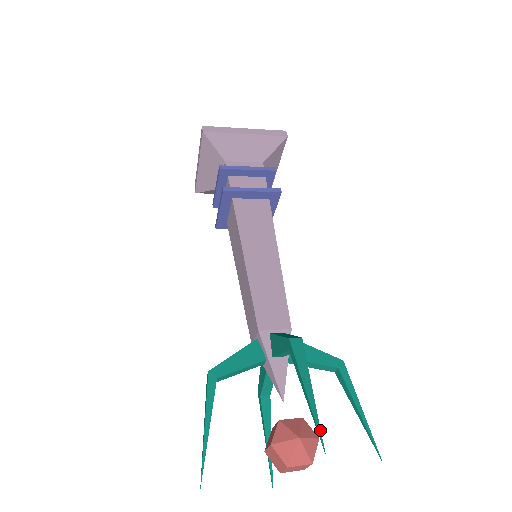
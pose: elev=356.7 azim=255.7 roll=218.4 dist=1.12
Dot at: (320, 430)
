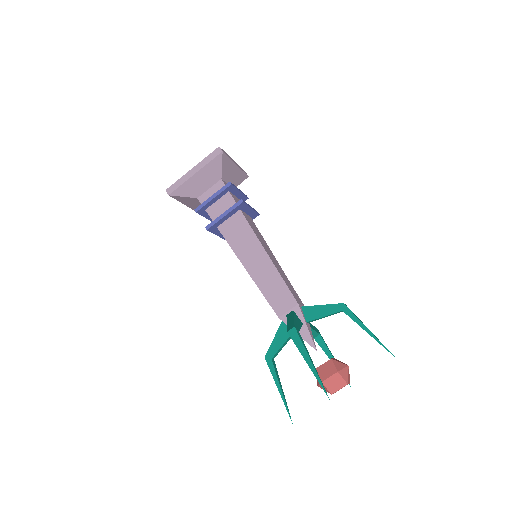
Dot at: occluded
